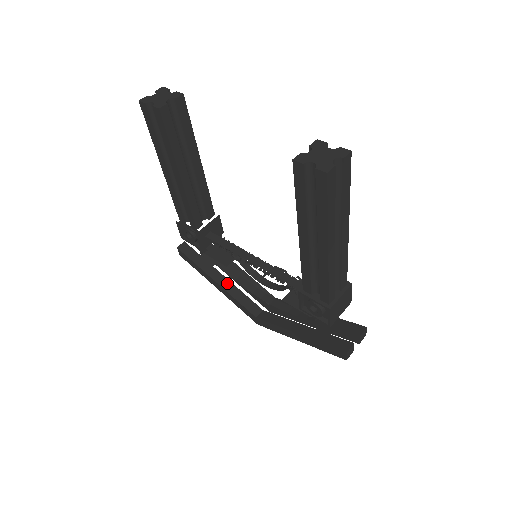
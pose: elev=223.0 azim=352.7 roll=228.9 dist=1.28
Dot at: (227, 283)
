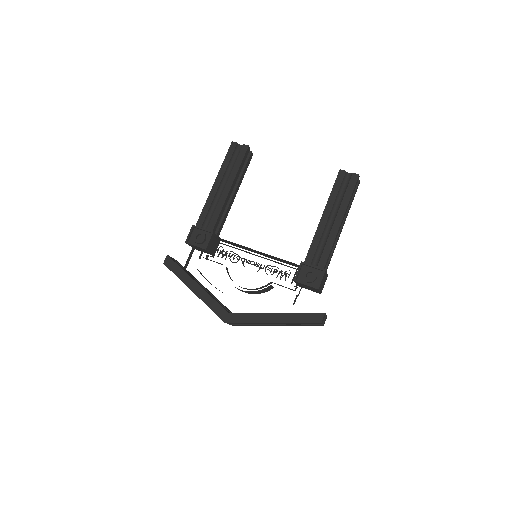
Dot at: (204, 289)
